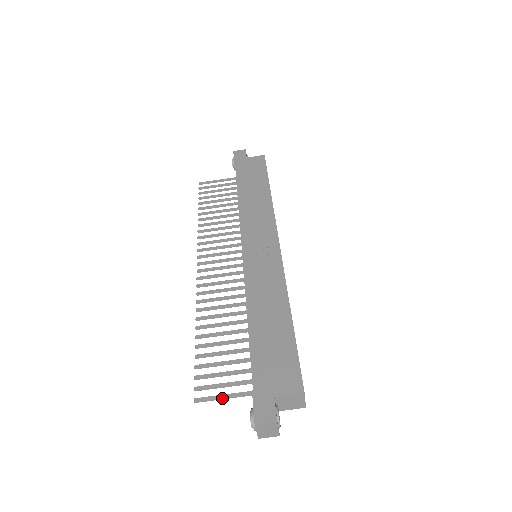
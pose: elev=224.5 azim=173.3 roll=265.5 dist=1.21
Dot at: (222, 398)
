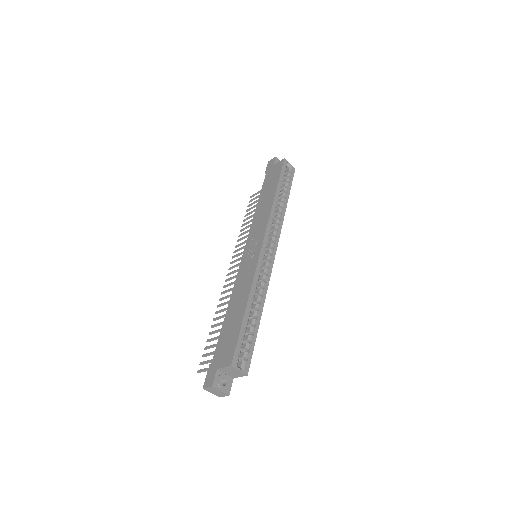
Dot at: occluded
